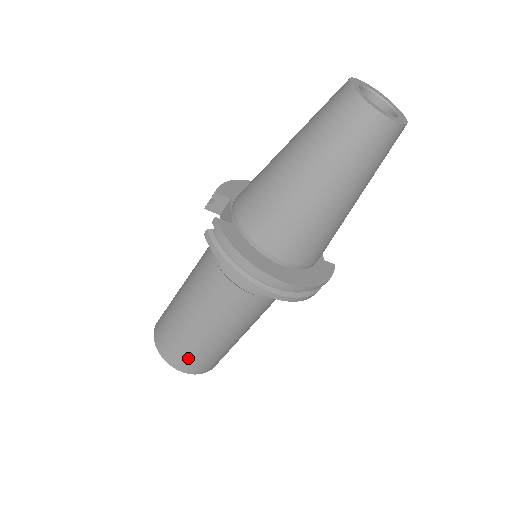
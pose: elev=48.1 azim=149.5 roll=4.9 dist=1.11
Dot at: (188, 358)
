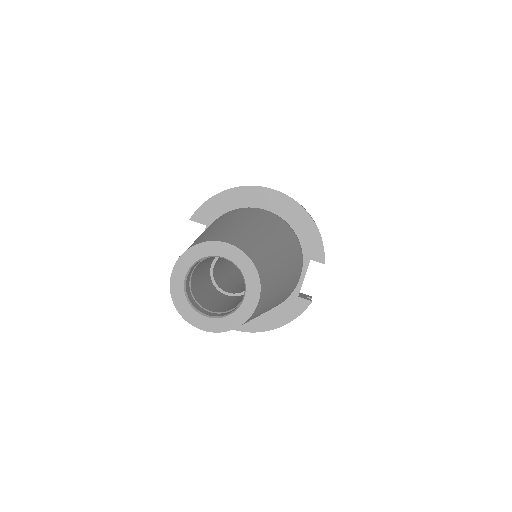
Dot at: occluded
